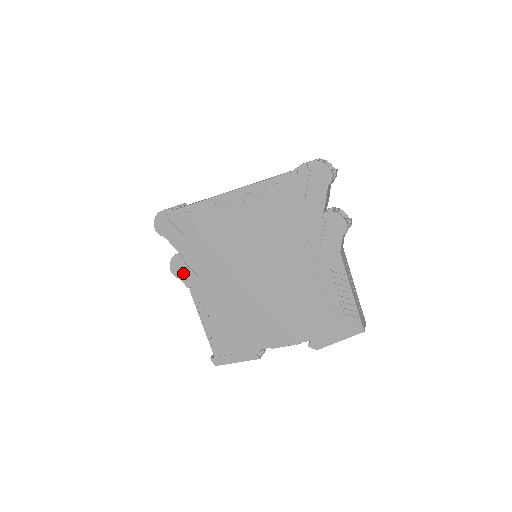
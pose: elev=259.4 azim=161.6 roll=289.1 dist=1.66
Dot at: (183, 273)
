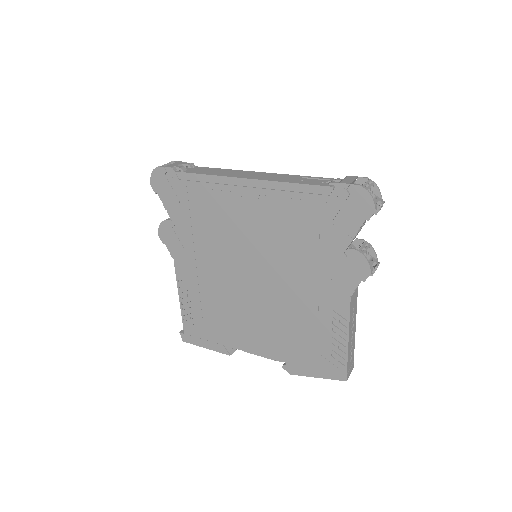
Dot at: (171, 242)
